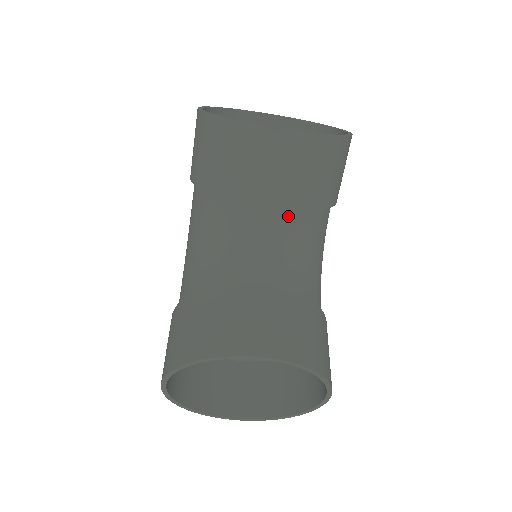
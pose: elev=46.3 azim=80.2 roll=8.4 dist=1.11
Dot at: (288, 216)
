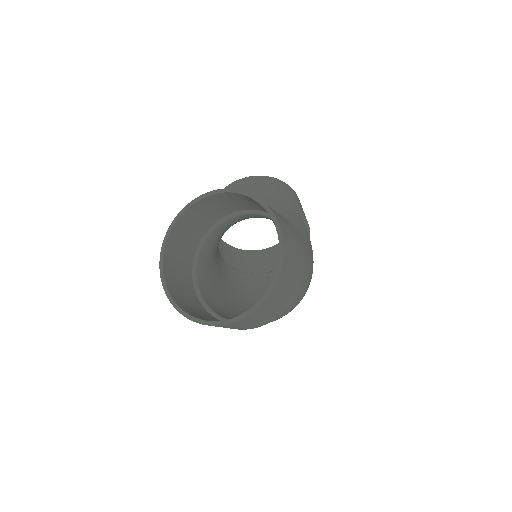
Dot at: occluded
